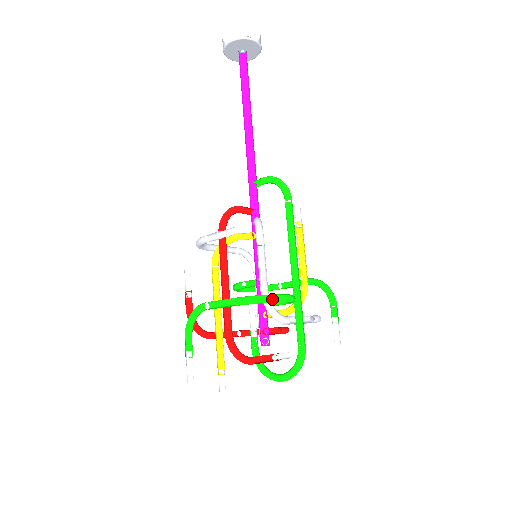
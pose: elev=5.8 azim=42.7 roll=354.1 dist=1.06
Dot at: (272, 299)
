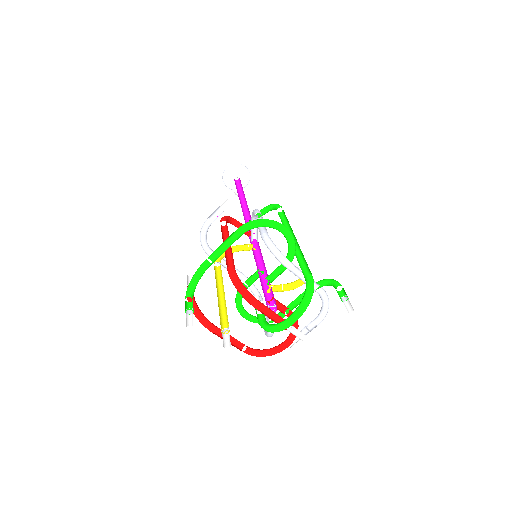
Dot at: (271, 221)
